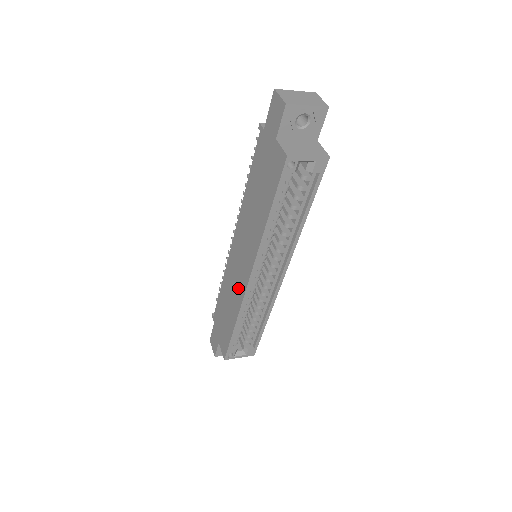
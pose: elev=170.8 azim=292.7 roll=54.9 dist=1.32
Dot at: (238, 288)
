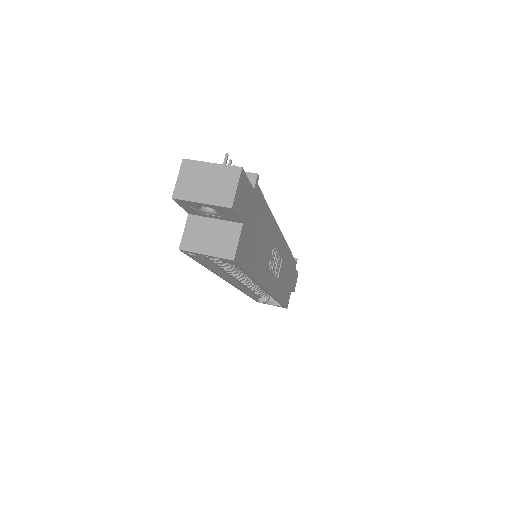
Dot at: occluded
